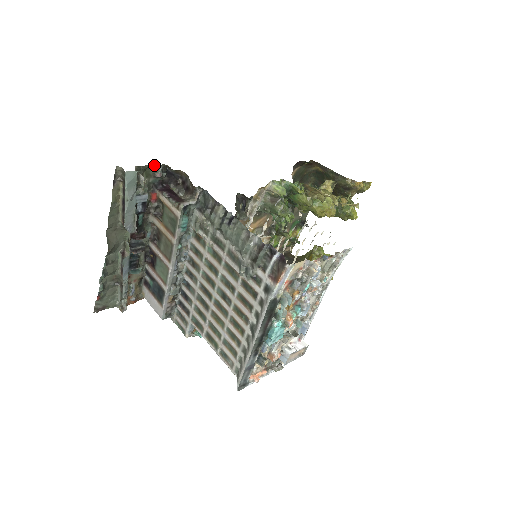
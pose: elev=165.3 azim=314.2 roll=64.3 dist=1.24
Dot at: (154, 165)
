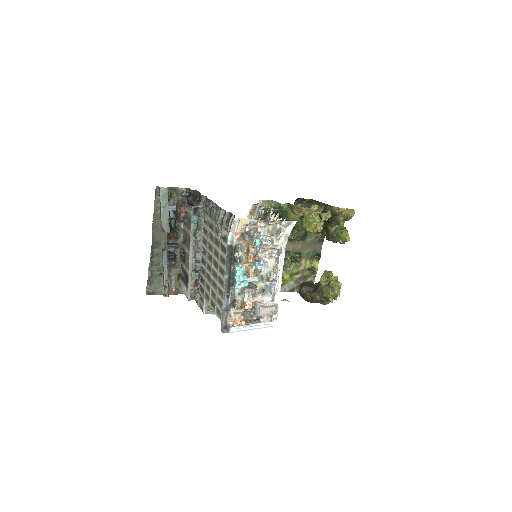
Dot at: (181, 188)
